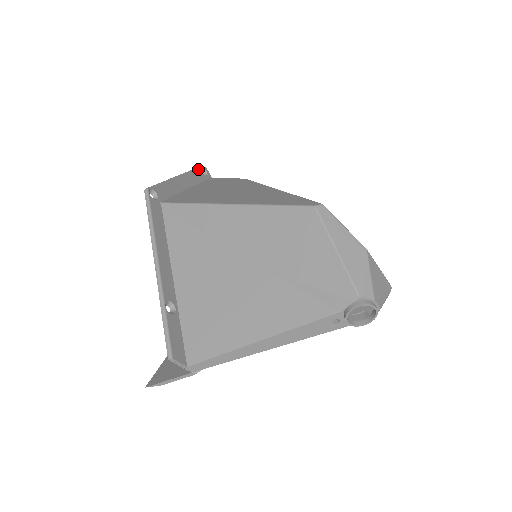
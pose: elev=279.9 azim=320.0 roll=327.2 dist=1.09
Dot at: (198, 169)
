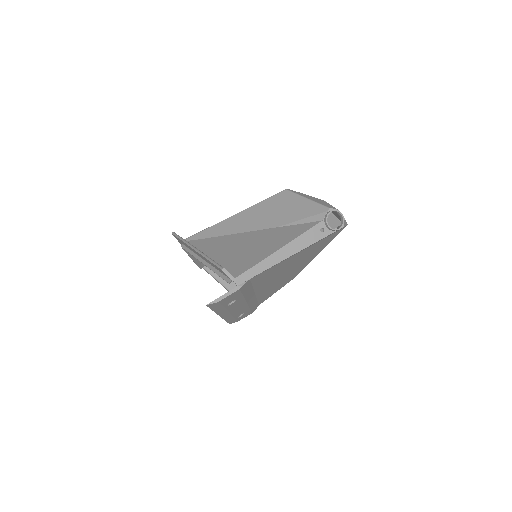
Dot at: occluded
